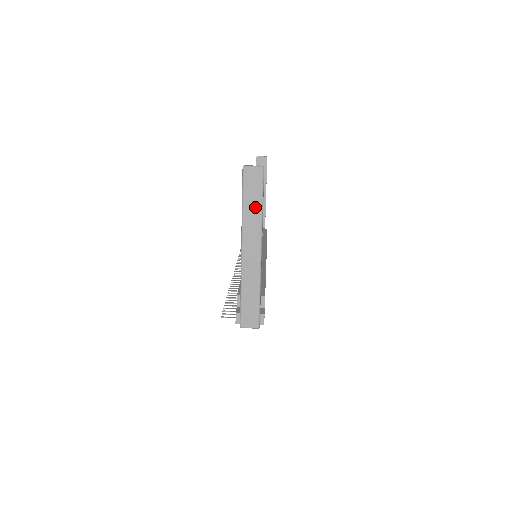
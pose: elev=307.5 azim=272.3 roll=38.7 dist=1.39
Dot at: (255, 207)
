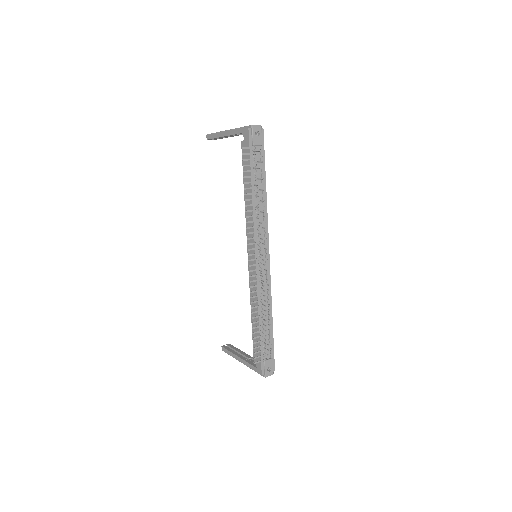
Dot at: occluded
